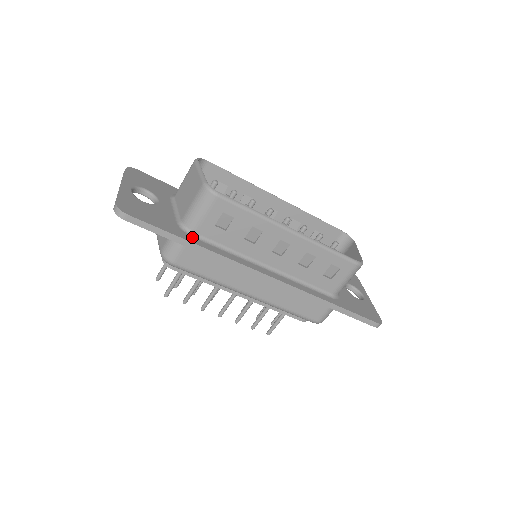
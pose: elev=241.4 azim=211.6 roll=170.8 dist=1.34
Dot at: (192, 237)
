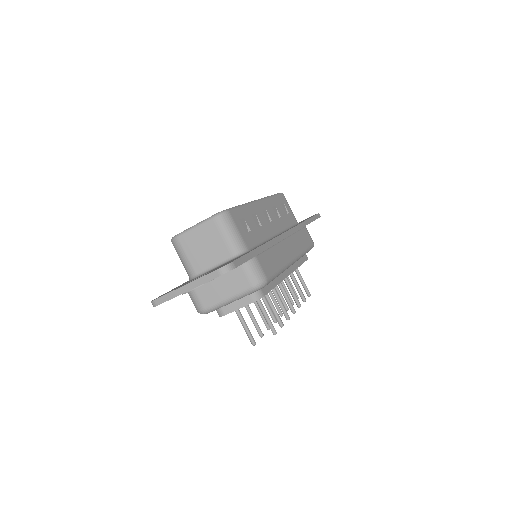
Dot at: occluded
